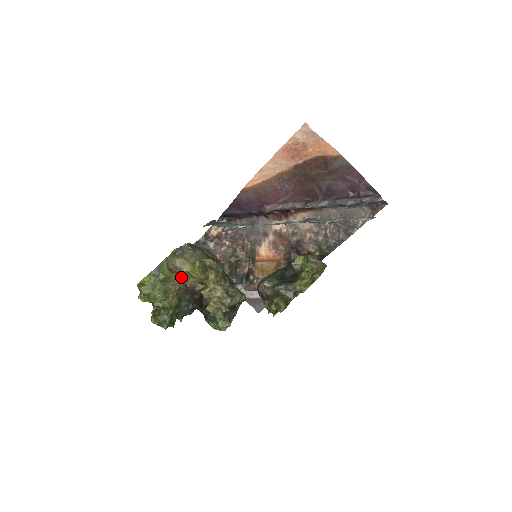
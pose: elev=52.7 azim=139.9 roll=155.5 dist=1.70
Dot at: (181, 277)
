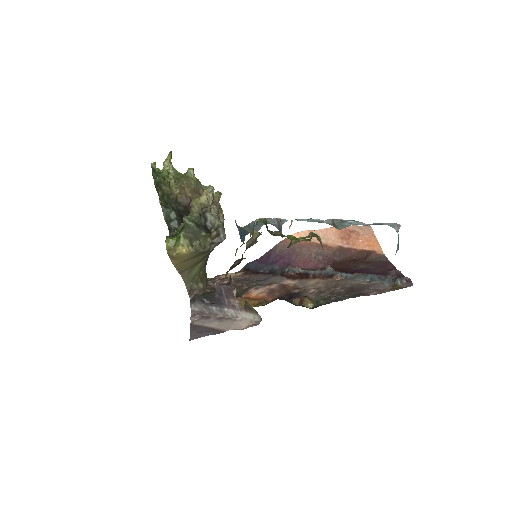
Dot at: (195, 195)
